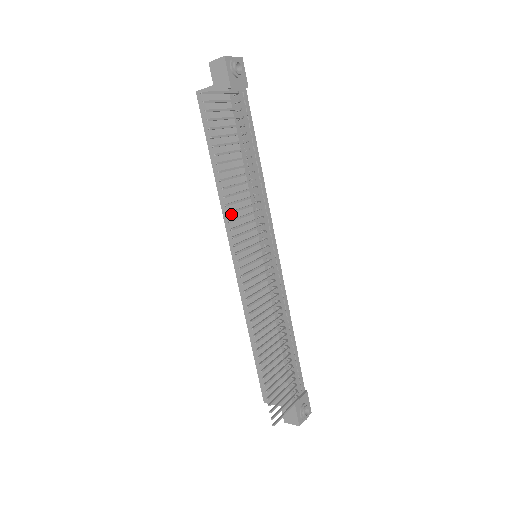
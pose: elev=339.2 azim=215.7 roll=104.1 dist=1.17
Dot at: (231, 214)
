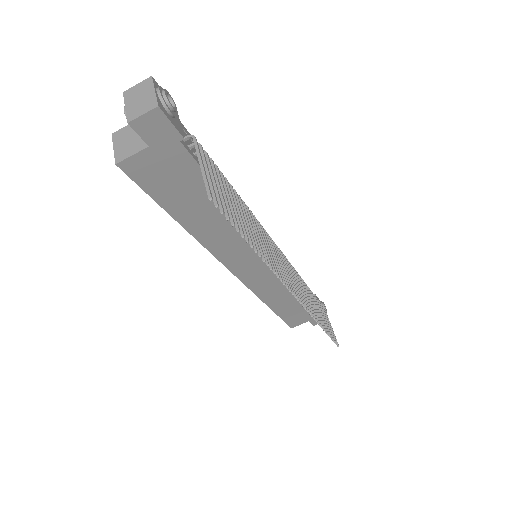
Dot at: (222, 247)
